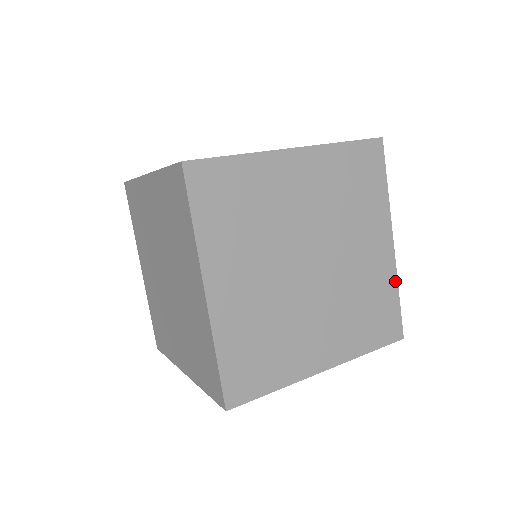
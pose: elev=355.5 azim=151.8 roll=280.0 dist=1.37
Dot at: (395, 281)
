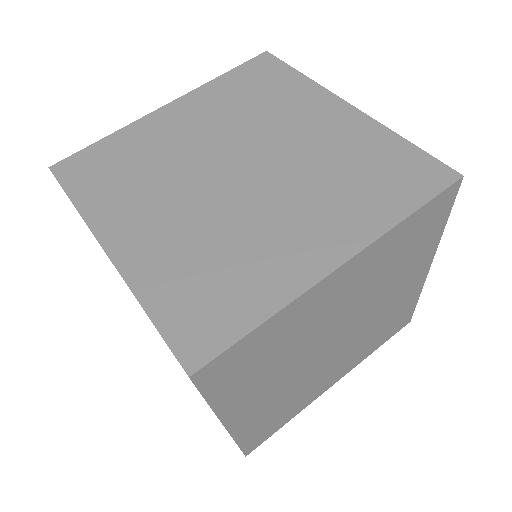
Dot at: (419, 292)
